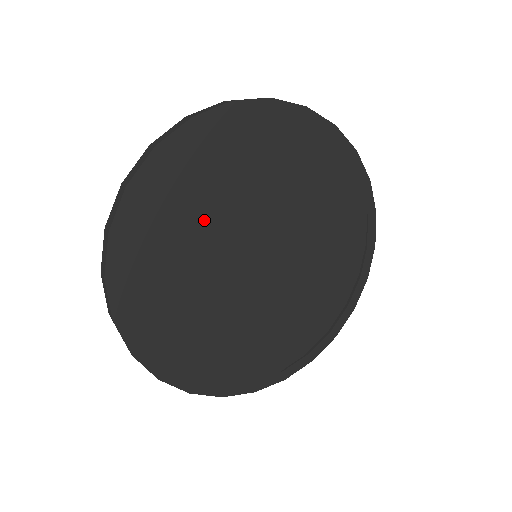
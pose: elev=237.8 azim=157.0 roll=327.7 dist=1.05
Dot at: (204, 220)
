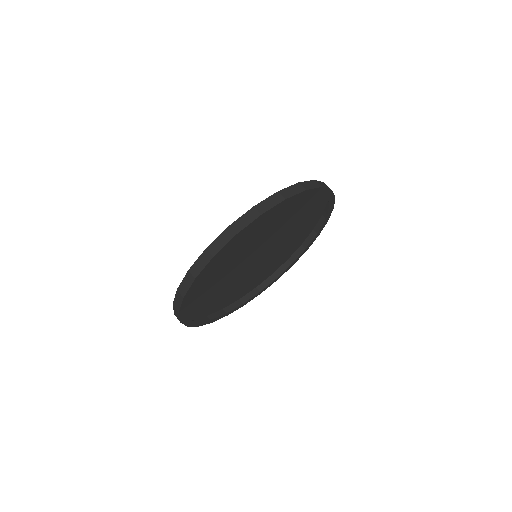
Dot at: (268, 227)
